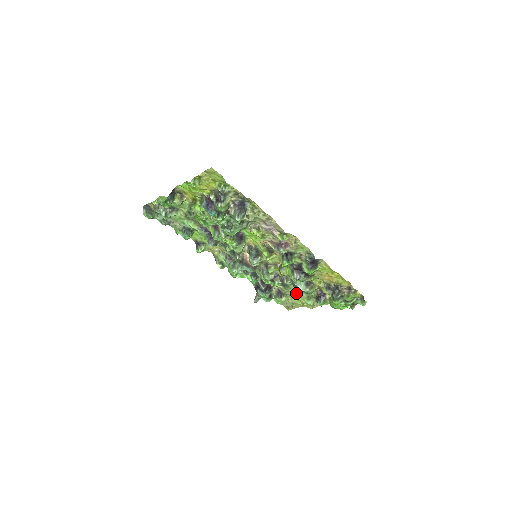
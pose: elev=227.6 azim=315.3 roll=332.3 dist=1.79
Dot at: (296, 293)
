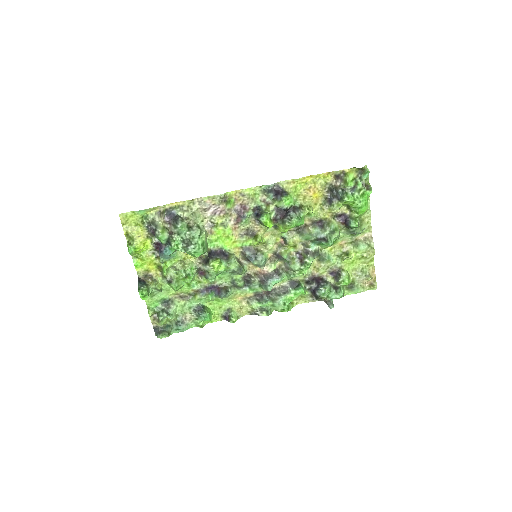
Dot at: (327, 244)
